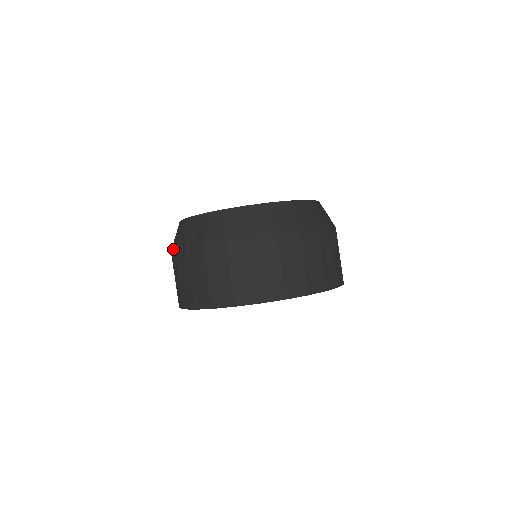
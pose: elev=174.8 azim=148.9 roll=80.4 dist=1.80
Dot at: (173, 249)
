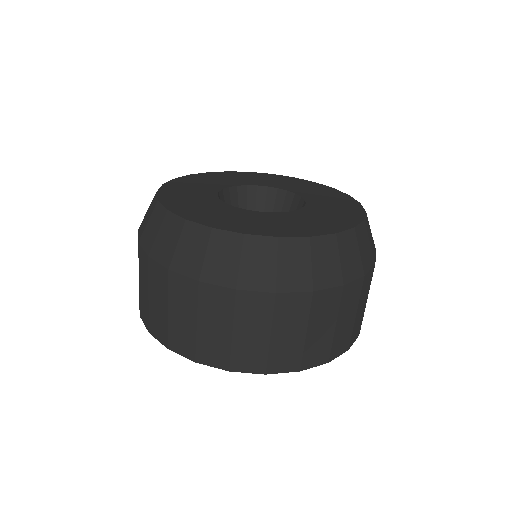
Dot at: occluded
